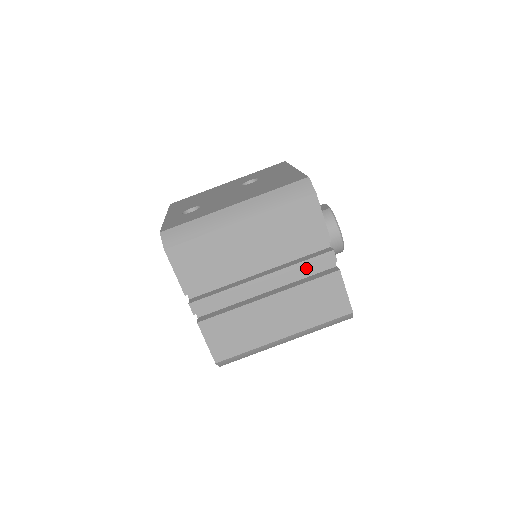
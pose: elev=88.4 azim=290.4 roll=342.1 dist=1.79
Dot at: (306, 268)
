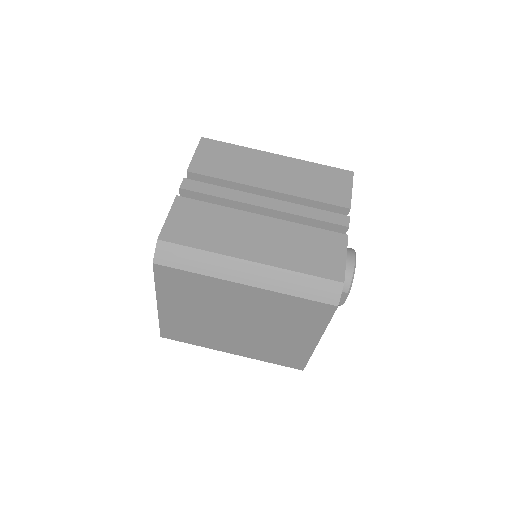
Dot at: (314, 215)
